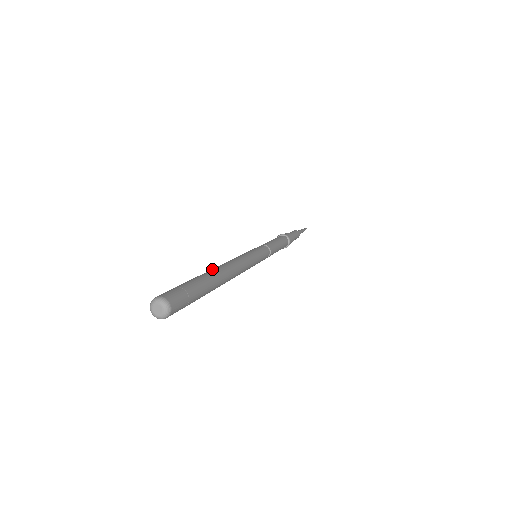
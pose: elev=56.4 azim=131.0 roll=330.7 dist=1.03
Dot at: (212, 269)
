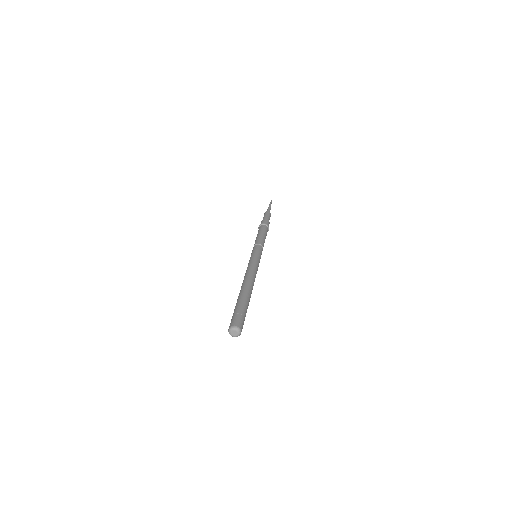
Dot at: (246, 287)
